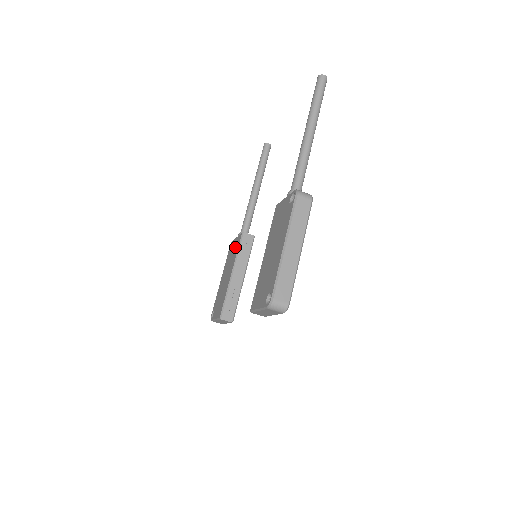
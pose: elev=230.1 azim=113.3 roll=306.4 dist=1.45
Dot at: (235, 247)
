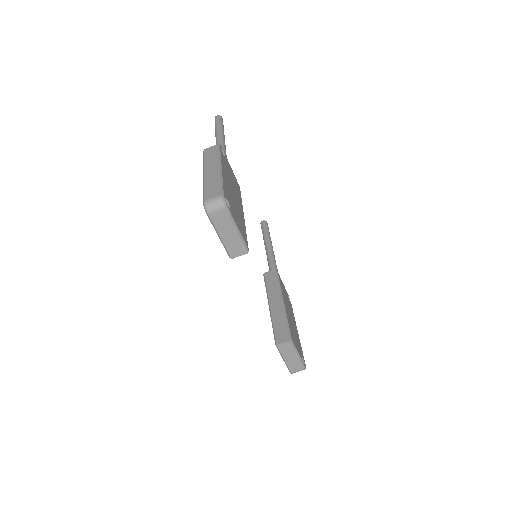
Dot at: occluded
